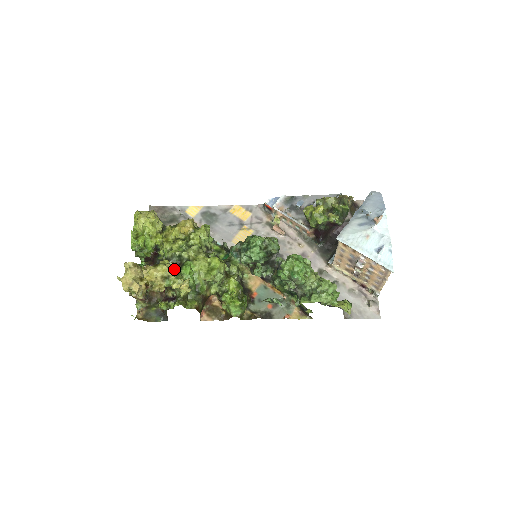
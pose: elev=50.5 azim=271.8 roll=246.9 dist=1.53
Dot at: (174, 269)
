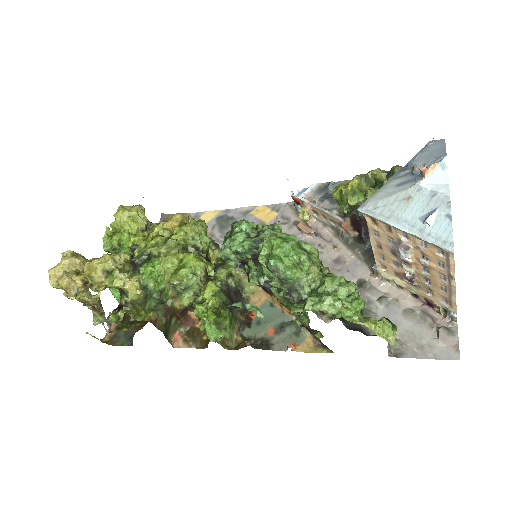
Dot at: (124, 262)
